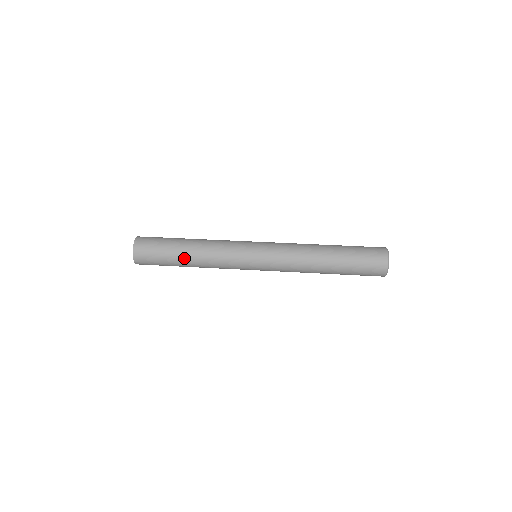
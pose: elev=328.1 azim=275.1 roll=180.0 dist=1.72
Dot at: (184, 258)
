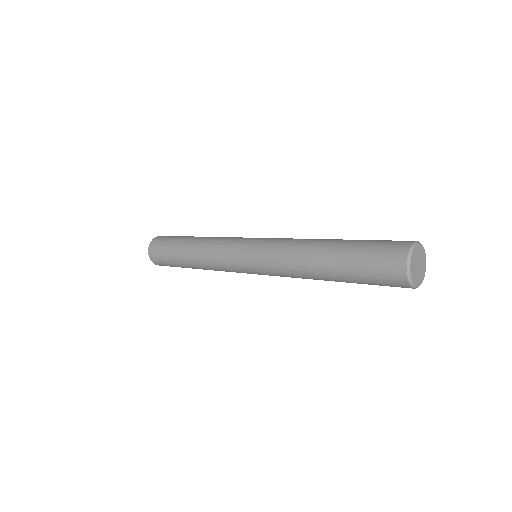
Dot at: (188, 264)
